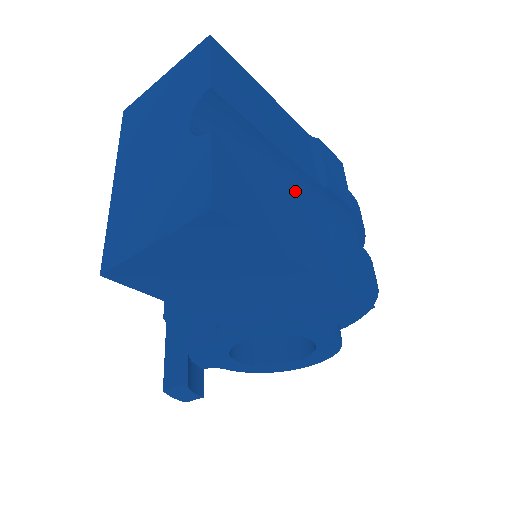
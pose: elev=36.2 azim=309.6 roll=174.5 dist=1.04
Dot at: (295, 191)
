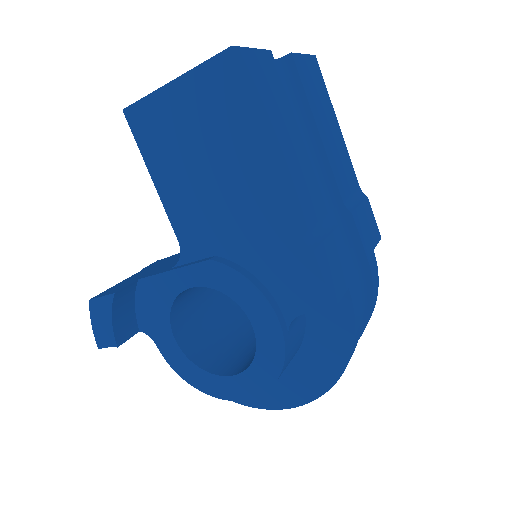
Dot at: occluded
